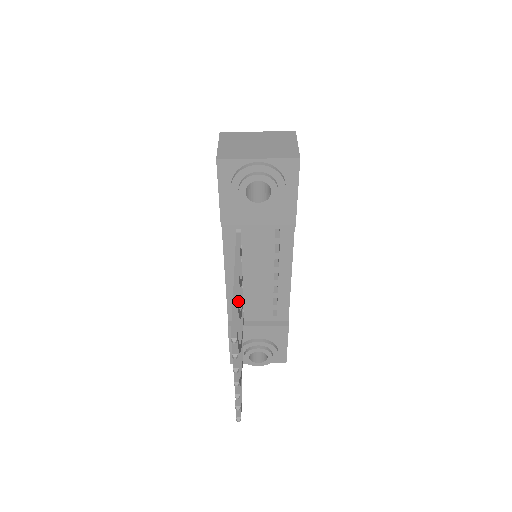
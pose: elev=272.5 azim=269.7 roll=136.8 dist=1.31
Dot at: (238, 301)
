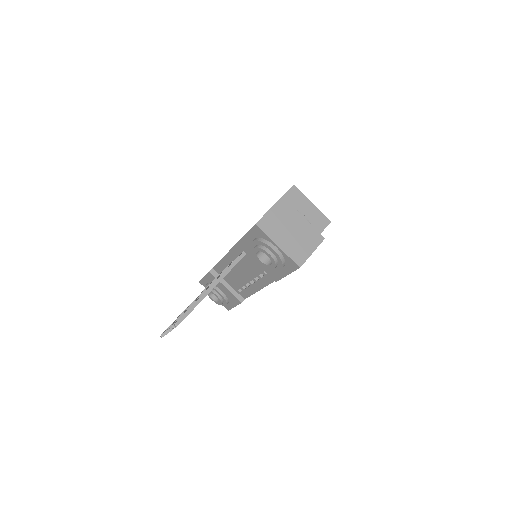
Dot at: occluded
